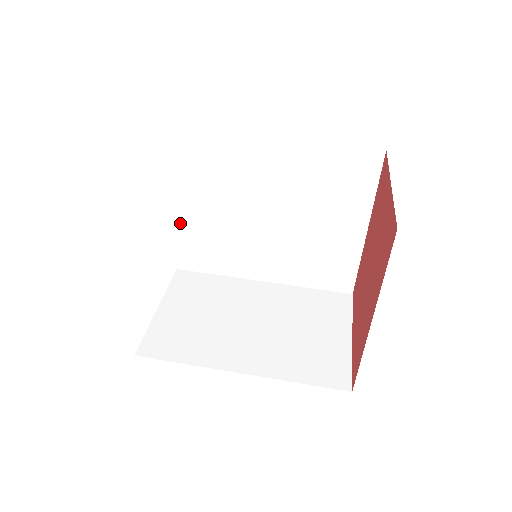
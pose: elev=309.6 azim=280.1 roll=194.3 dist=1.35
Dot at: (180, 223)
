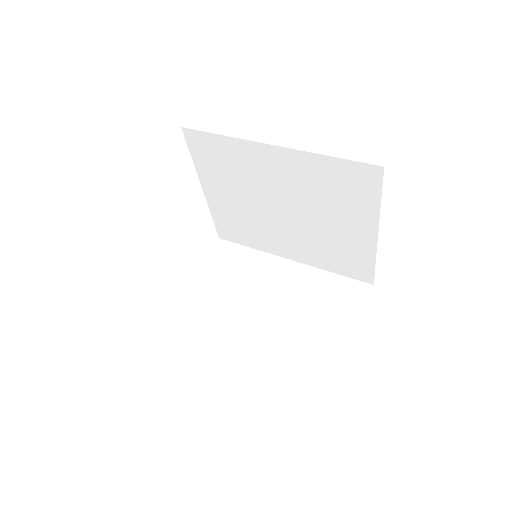
Dot at: (213, 204)
